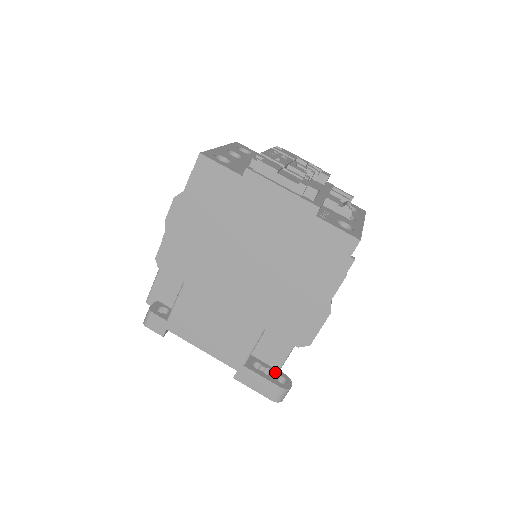
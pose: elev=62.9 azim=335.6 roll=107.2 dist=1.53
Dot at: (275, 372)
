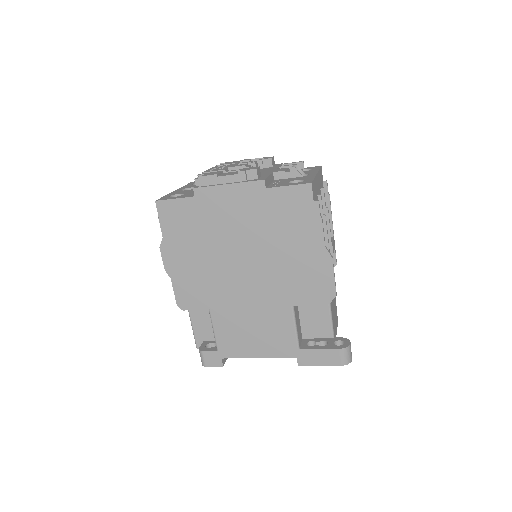
Dot at: (330, 340)
